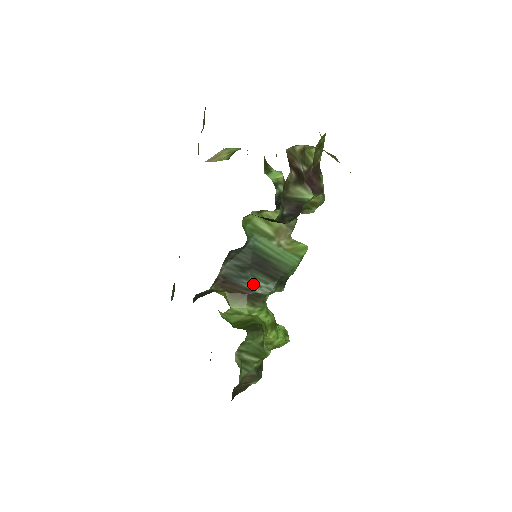
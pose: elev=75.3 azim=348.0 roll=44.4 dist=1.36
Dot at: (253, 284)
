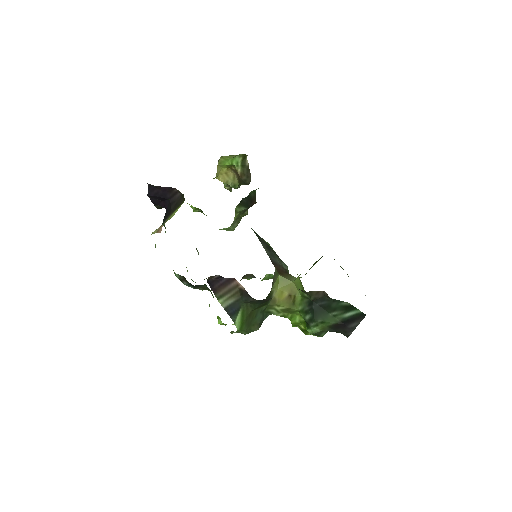
Dot at: (280, 262)
